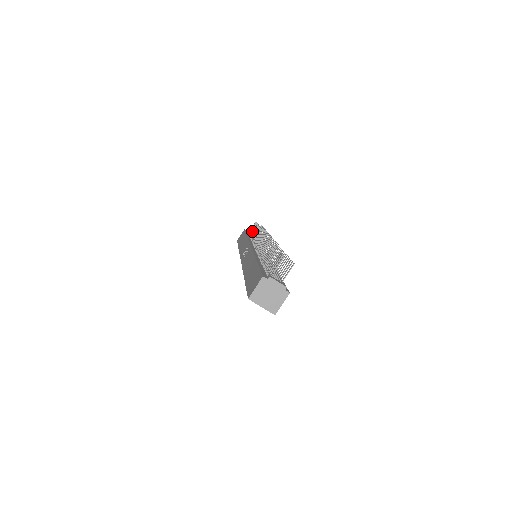
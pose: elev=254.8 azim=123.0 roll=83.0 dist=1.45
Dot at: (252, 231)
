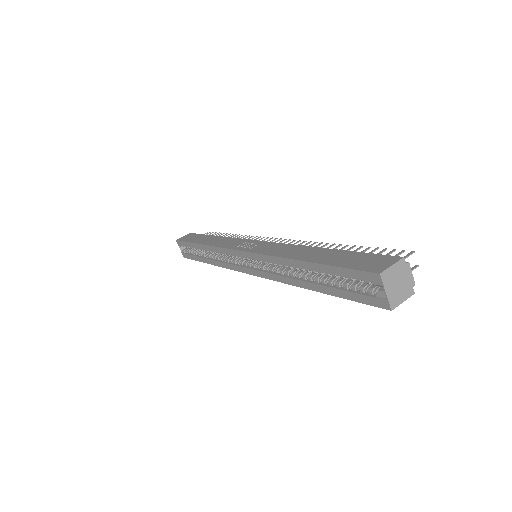
Dot at: occluded
